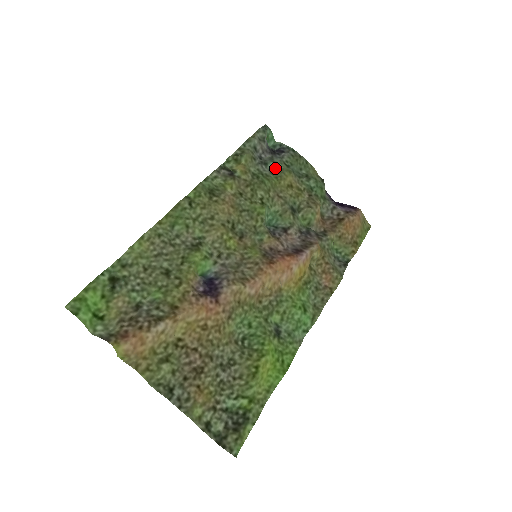
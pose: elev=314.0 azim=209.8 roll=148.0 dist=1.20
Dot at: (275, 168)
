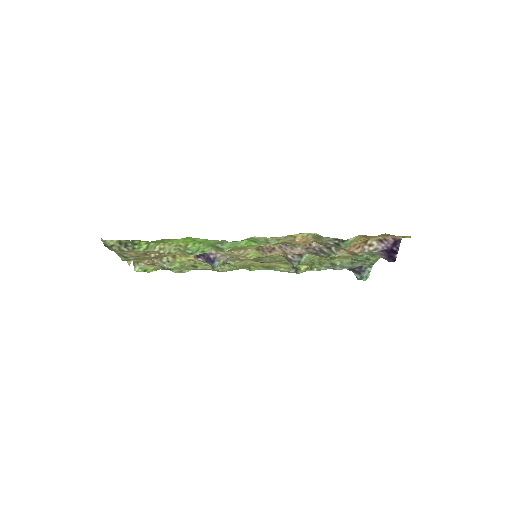
Dot at: occluded
